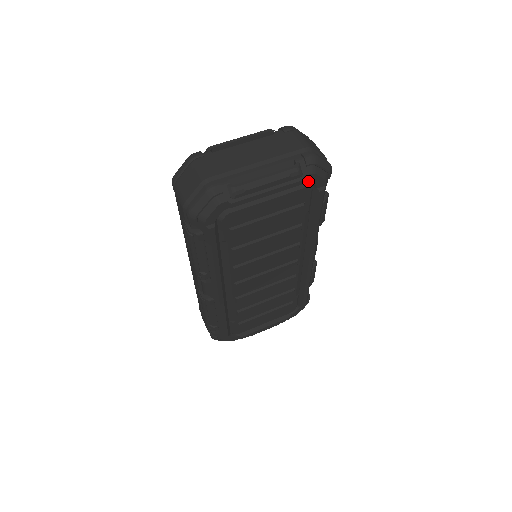
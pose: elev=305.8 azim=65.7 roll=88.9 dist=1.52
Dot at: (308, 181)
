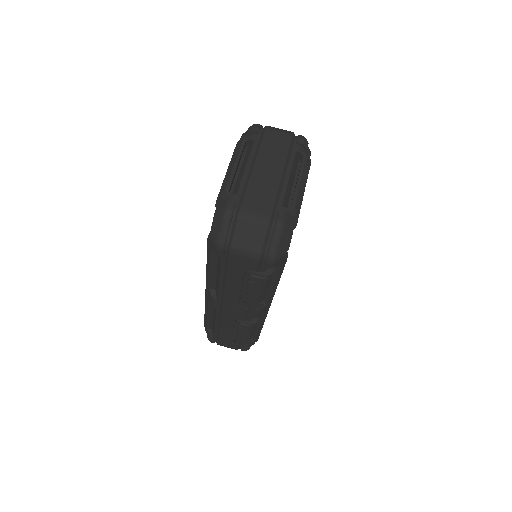
Dot at: occluded
